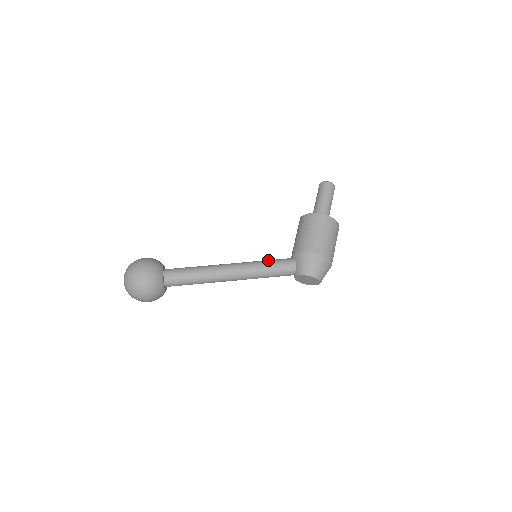
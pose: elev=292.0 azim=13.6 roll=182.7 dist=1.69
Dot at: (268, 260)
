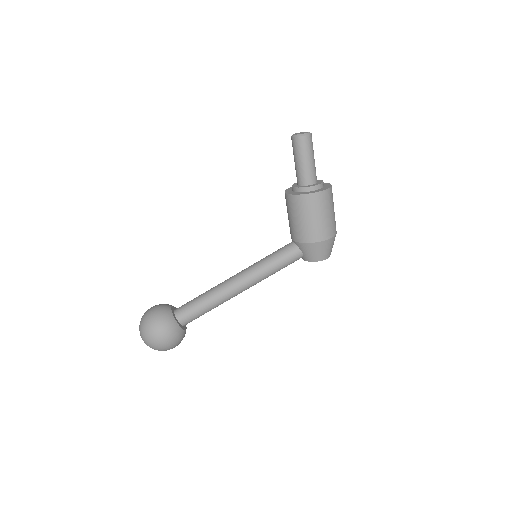
Dot at: (271, 258)
